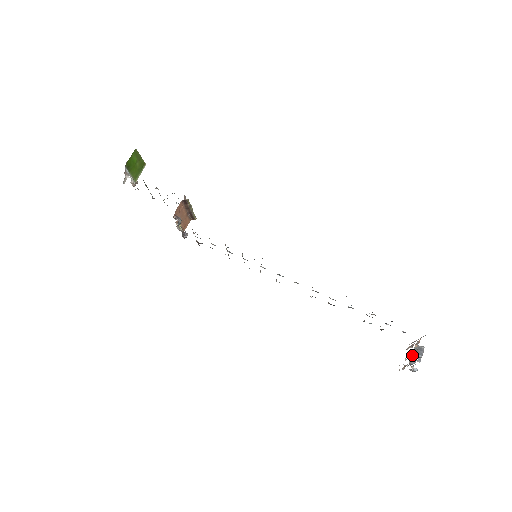
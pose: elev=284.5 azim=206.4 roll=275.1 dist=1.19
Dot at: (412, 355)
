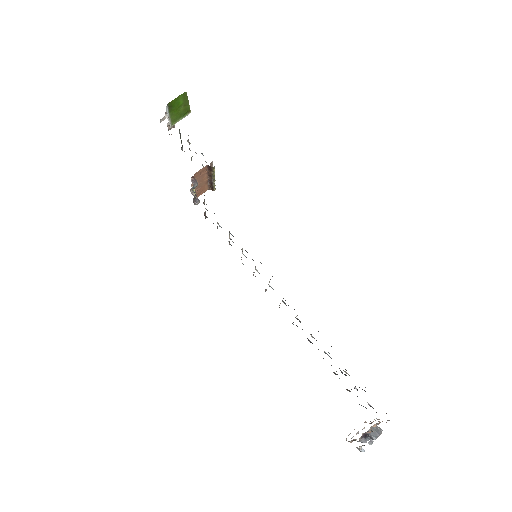
Dot at: (366, 433)
